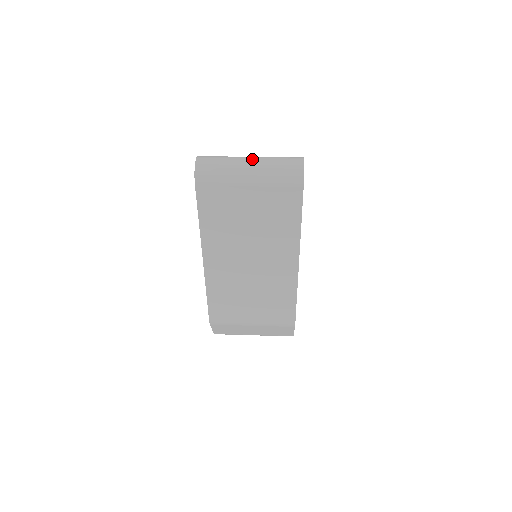
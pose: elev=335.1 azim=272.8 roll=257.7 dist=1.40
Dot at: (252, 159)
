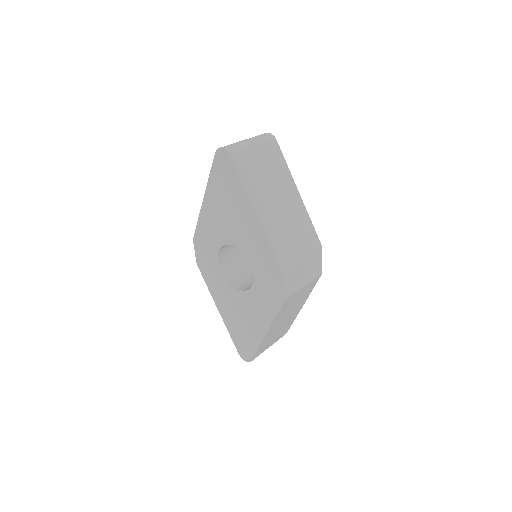
Dot at: occluded
